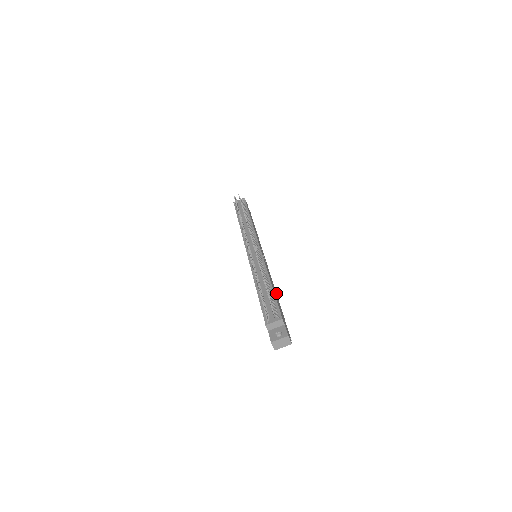
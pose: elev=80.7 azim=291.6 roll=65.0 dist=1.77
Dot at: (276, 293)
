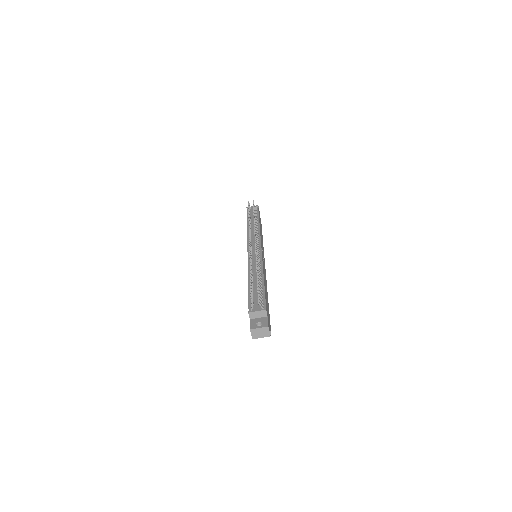
Dot at: (267, 292)
